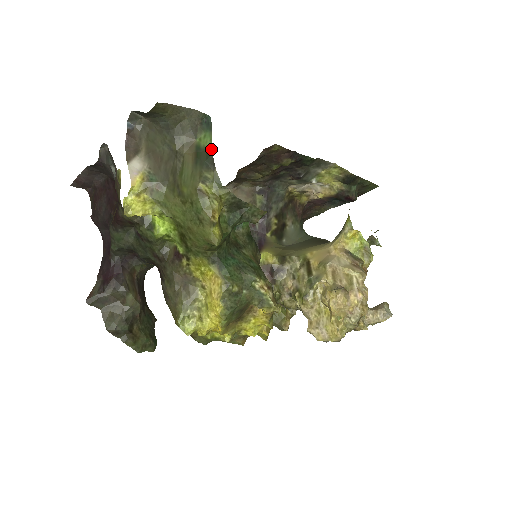
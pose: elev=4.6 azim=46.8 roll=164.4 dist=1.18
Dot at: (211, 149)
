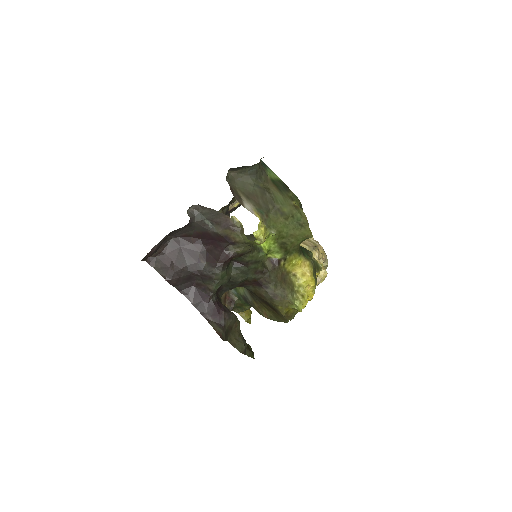
Dot at: (279, 179)
